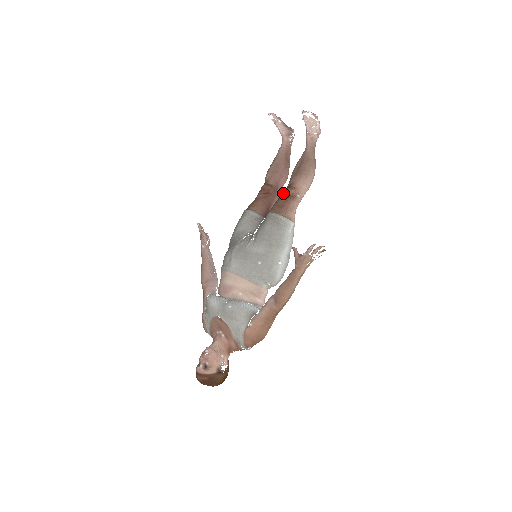
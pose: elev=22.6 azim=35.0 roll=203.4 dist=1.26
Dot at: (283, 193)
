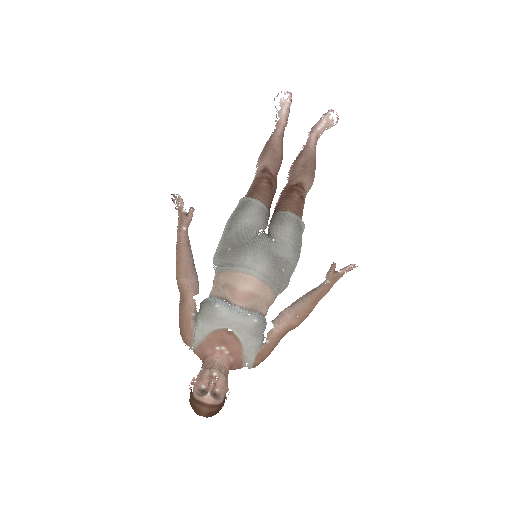
Dot at: (297, 192)
